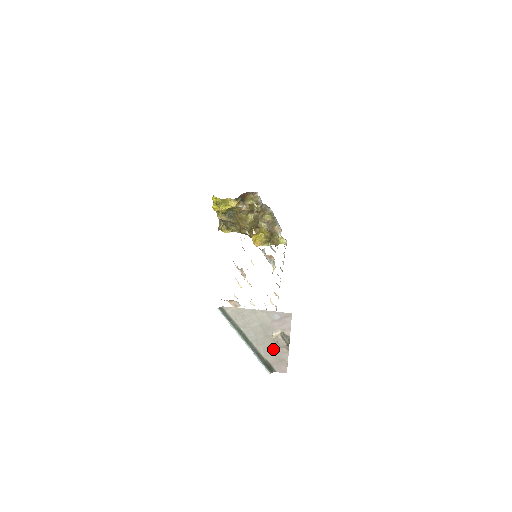
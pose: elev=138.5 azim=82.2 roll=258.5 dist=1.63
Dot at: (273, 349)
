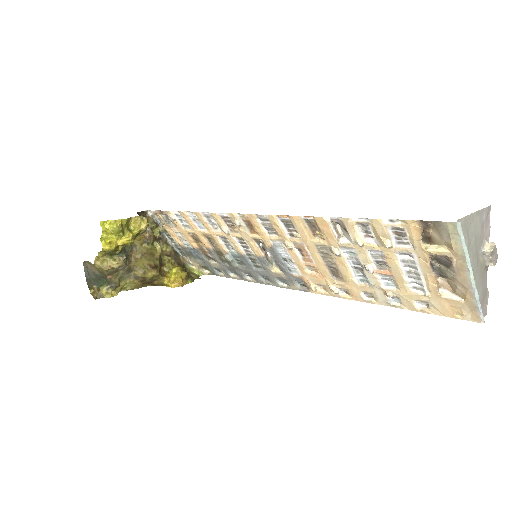
Dot at: (481, 278)
